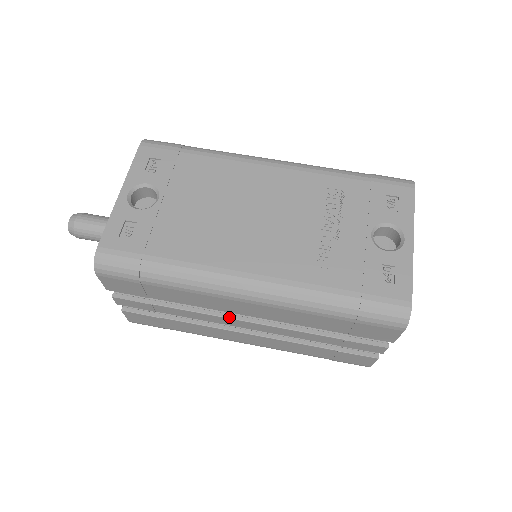
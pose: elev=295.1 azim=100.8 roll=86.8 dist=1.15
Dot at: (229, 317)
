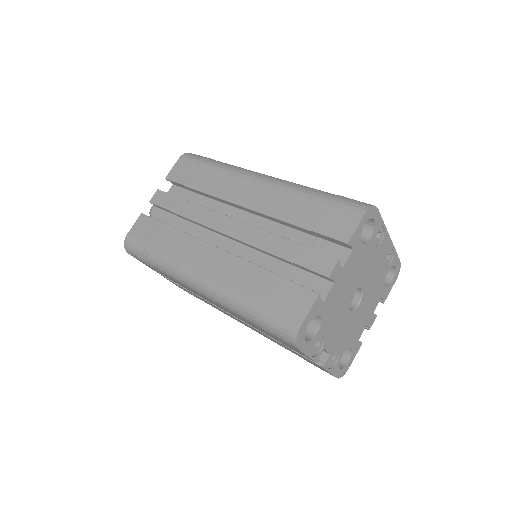
Dot at: (223, 214)
